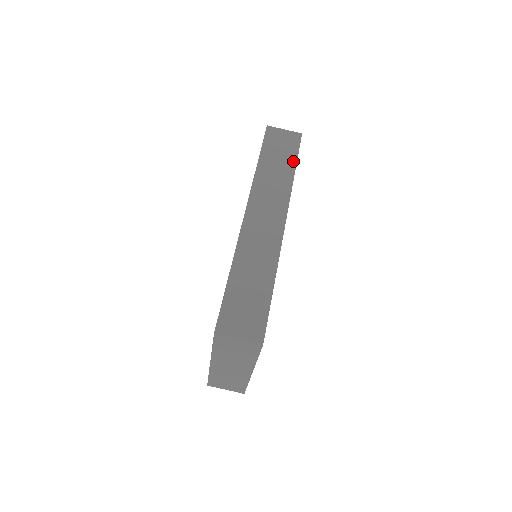
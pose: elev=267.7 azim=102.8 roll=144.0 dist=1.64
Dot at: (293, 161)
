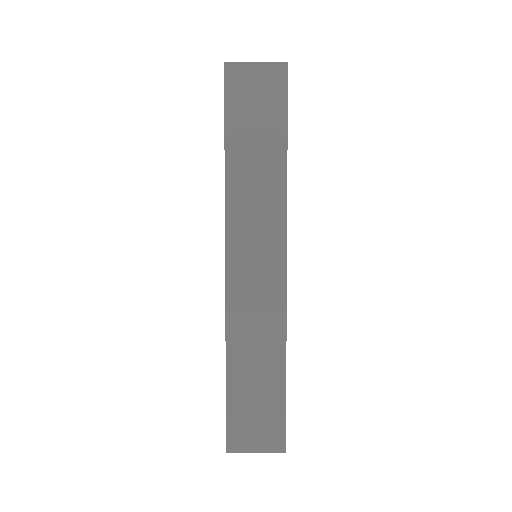
Dot at: (281, 136)
